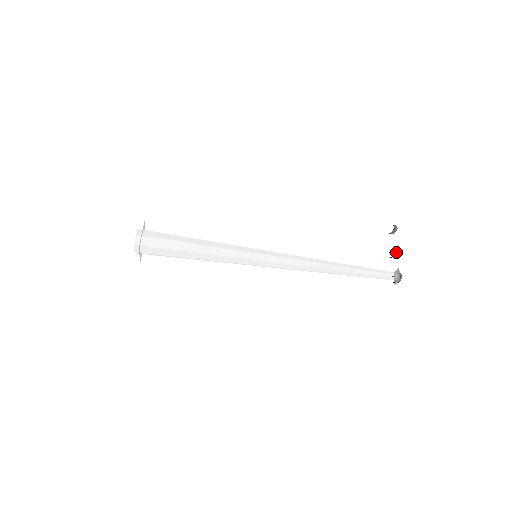
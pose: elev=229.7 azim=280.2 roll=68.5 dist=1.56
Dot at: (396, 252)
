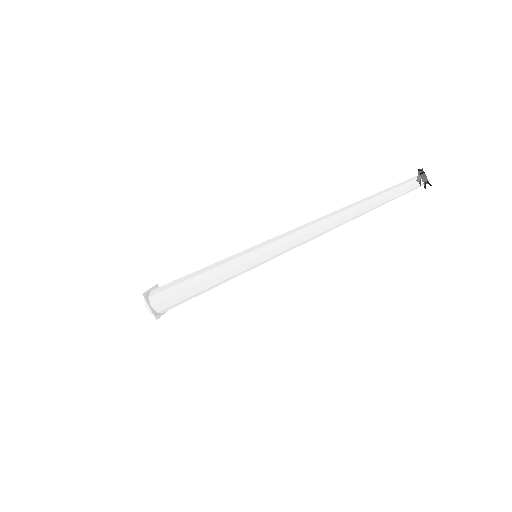
Dot at: (417, 172)
